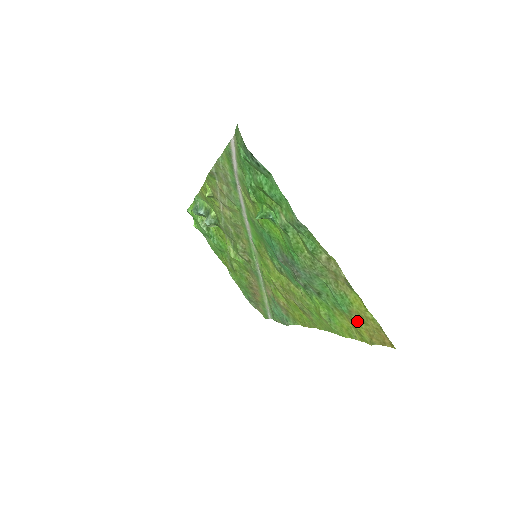
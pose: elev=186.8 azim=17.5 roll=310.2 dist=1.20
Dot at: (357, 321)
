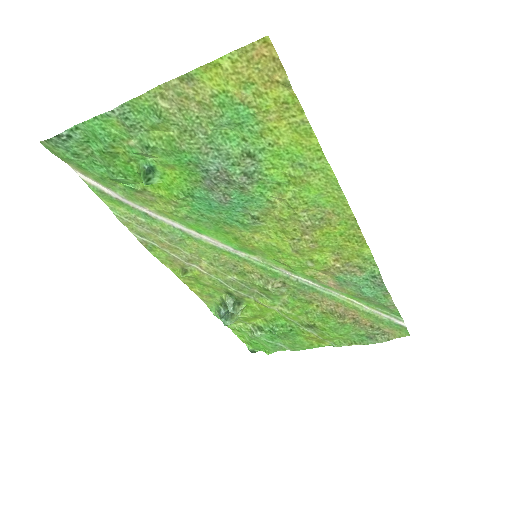
Dot at: (259, 99)
